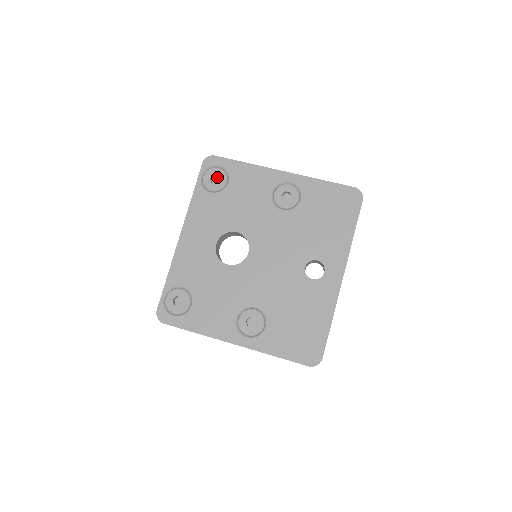
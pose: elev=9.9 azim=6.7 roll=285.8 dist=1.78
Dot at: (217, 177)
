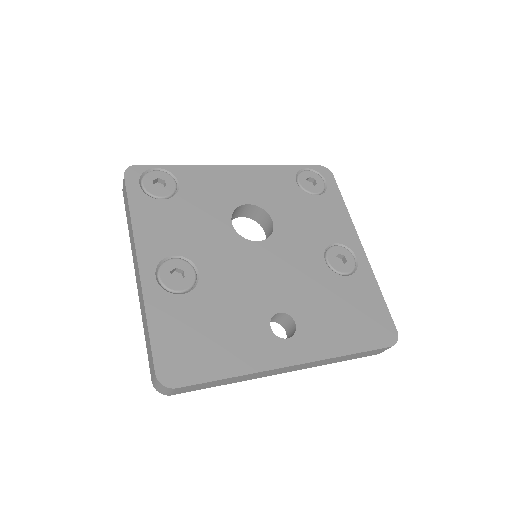
Dot at: (313, 185)
